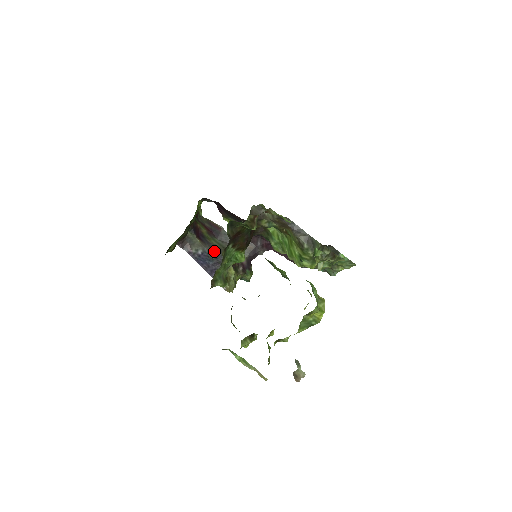
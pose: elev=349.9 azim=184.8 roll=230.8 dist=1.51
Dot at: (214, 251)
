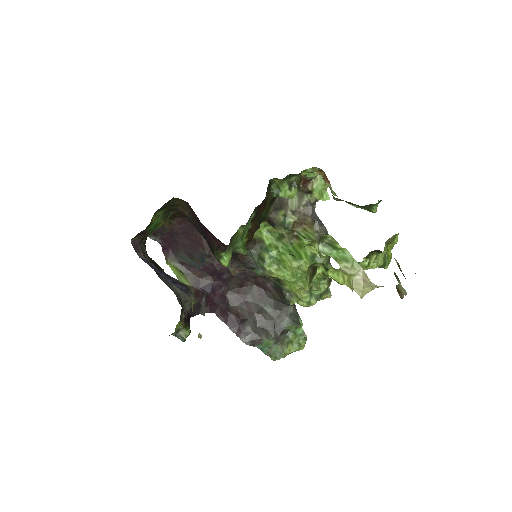
Dot at: occluded
